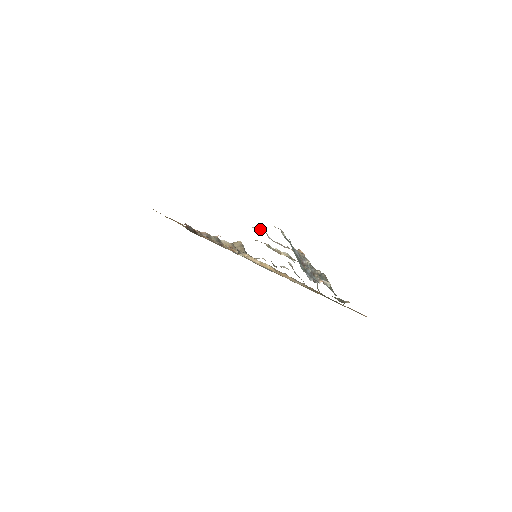
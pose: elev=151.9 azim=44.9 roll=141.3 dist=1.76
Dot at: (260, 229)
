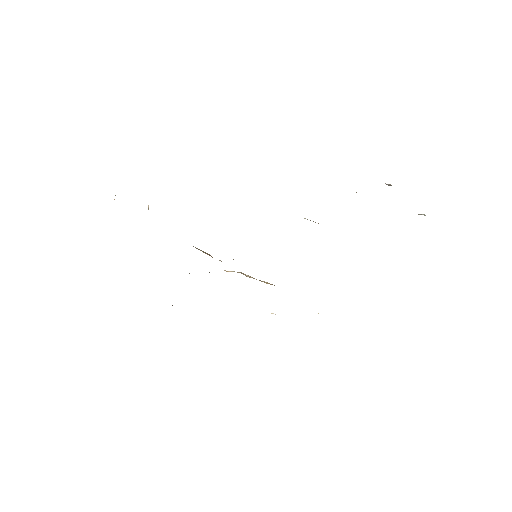
Dot at: occluded
